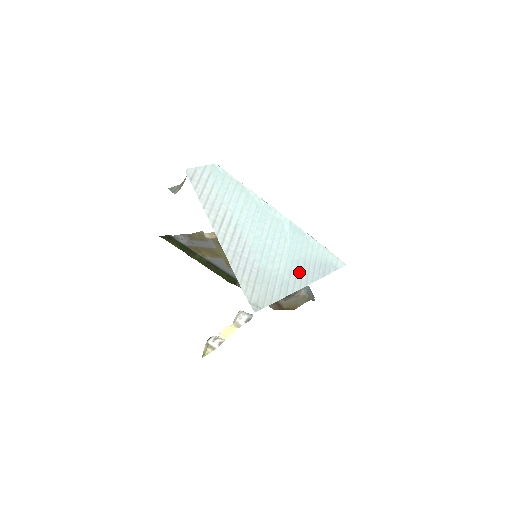
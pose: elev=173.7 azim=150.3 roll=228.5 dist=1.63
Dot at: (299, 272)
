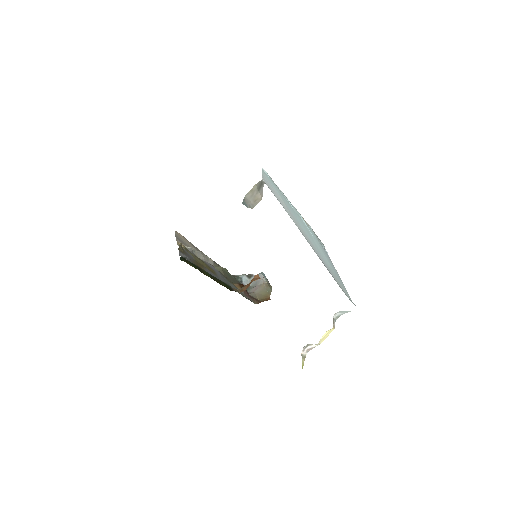
Dot at: (330, 261)
